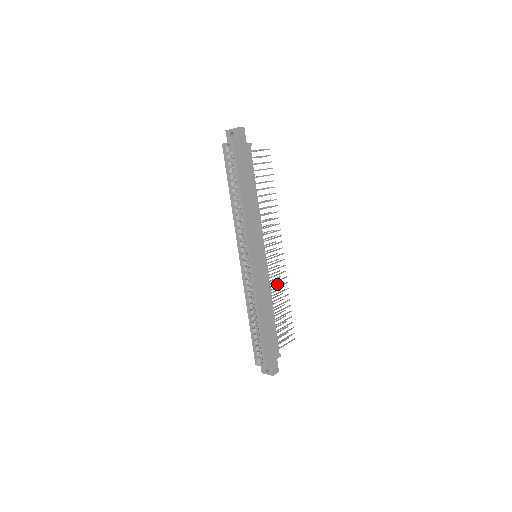
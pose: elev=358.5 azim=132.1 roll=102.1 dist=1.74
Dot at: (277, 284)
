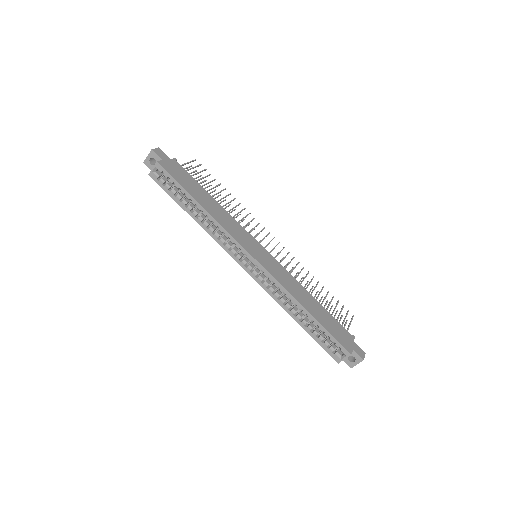
Dot at: (296, 275)
